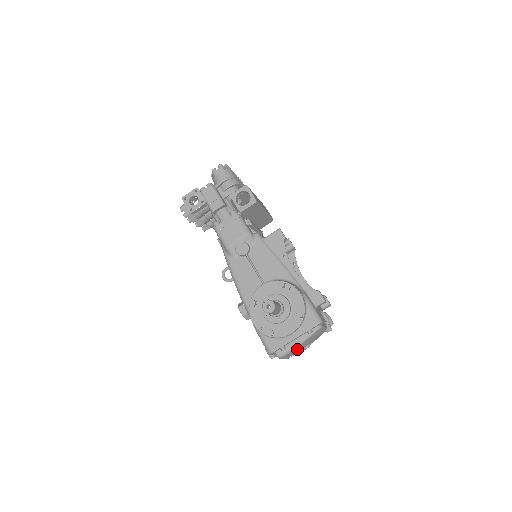
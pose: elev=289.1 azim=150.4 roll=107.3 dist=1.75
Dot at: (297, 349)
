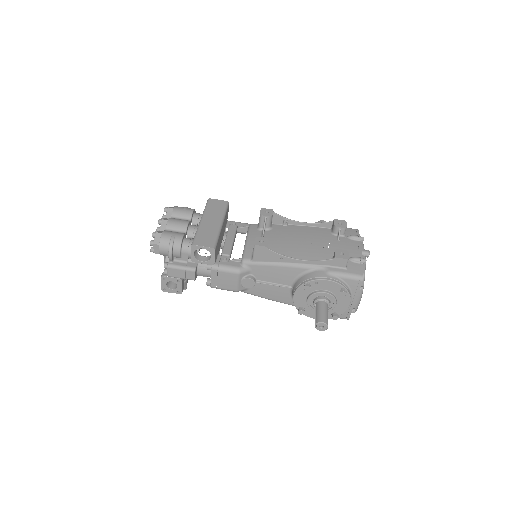
Dot at: occluded
